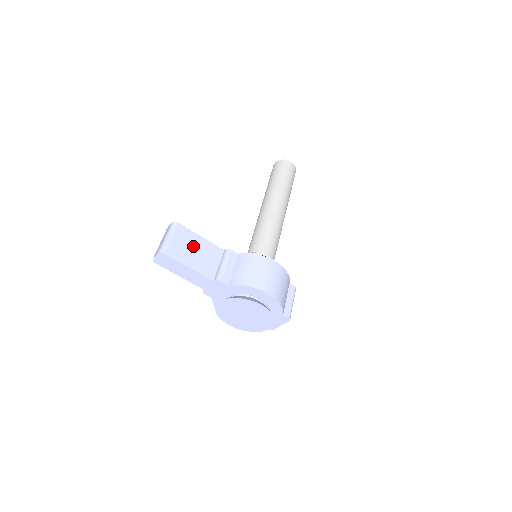
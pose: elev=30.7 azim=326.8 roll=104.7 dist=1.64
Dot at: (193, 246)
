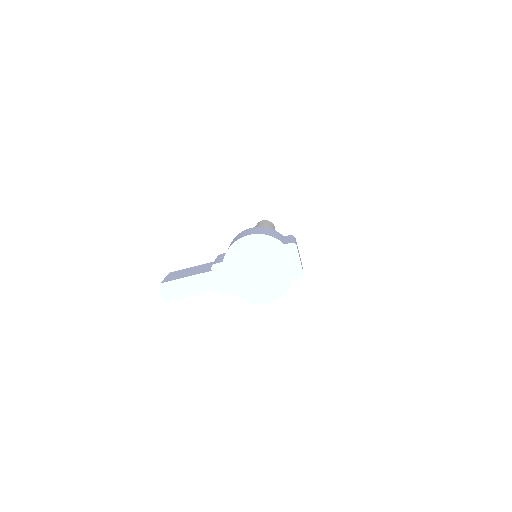
Dot at: (187, 272)
